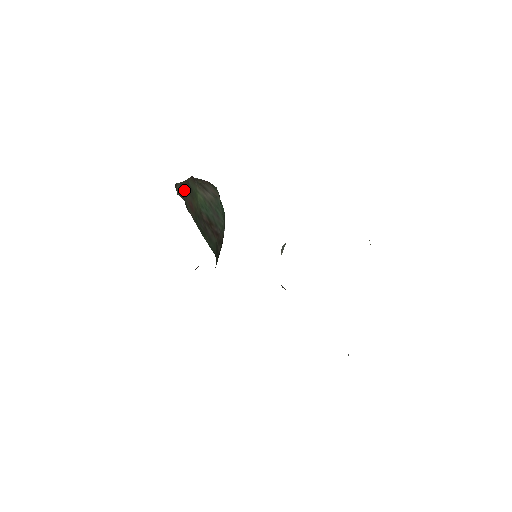
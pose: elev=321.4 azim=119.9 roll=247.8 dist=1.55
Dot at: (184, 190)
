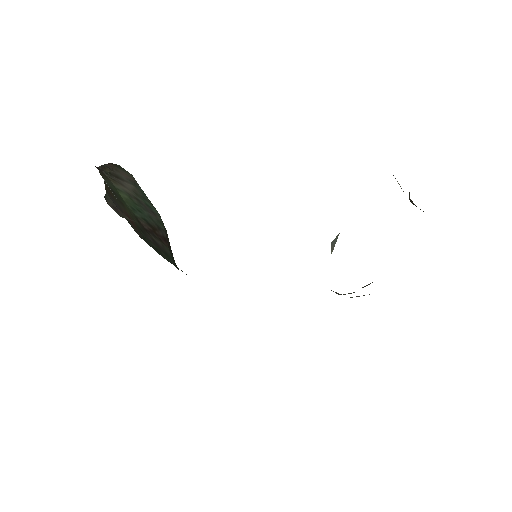
Dot at: (114, 200)
